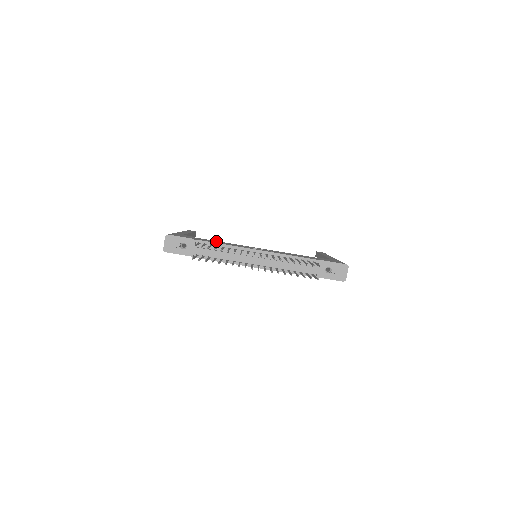
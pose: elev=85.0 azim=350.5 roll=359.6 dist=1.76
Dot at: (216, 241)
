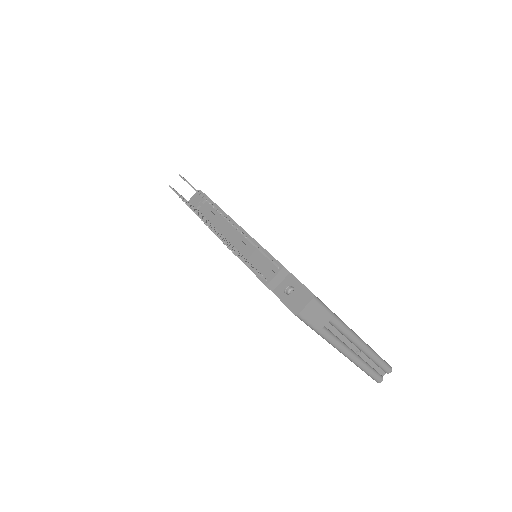
Dot at: occluded
